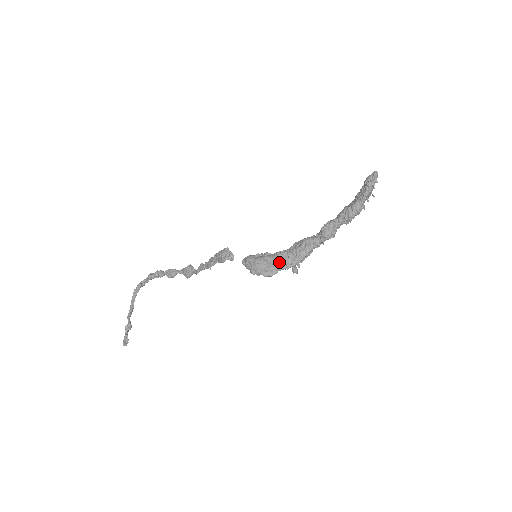
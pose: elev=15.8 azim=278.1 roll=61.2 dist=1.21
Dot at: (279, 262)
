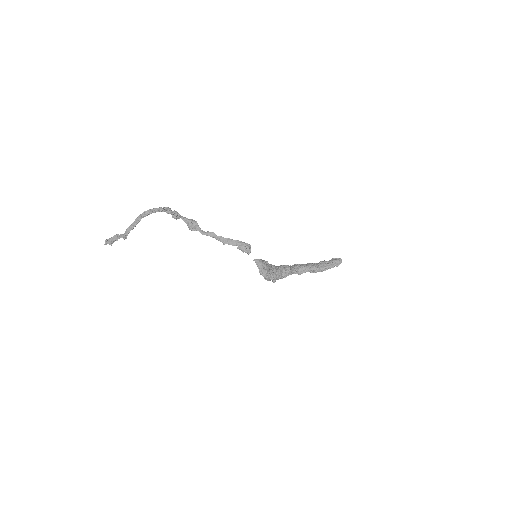
Dot at: (275, 274)
